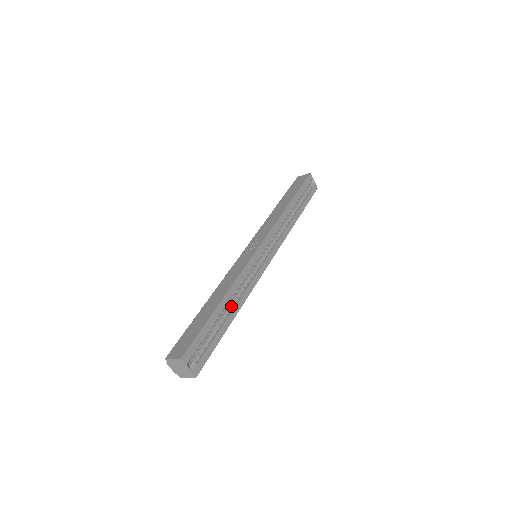
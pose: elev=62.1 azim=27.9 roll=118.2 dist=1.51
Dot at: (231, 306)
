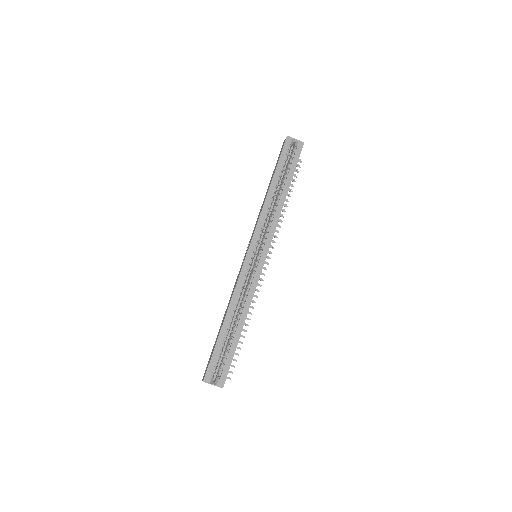
Dot at: (238, 318)
